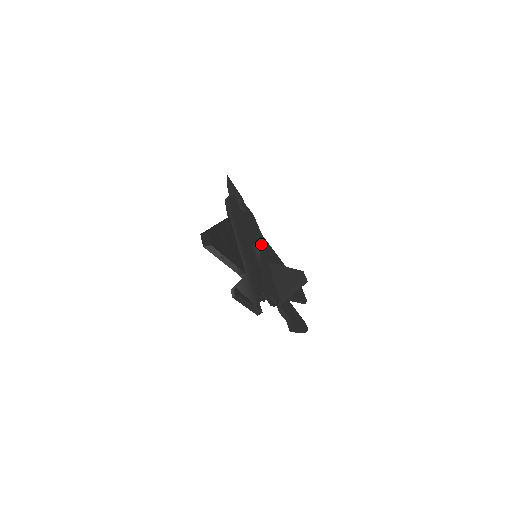
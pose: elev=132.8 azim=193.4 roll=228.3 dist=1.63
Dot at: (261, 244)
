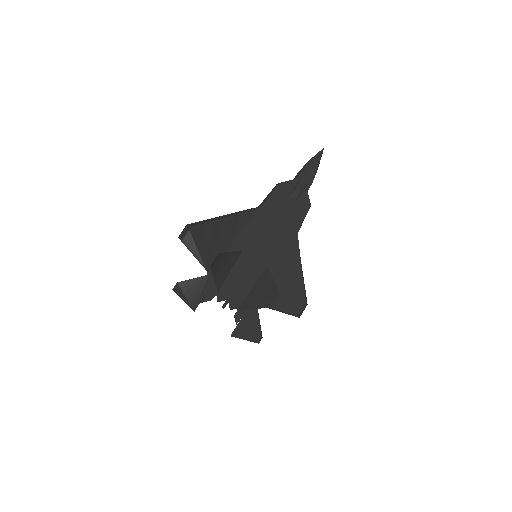
Dot at: (281, 244)
